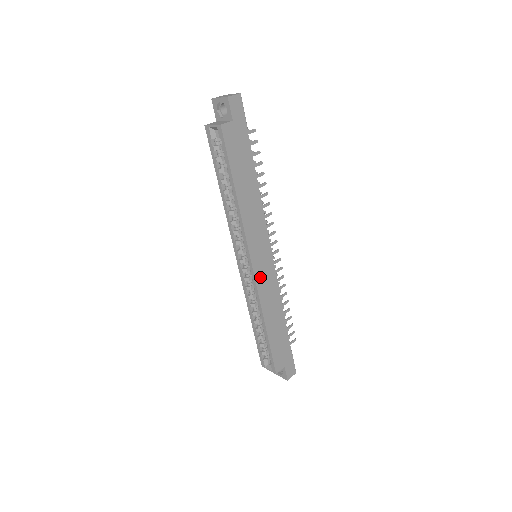
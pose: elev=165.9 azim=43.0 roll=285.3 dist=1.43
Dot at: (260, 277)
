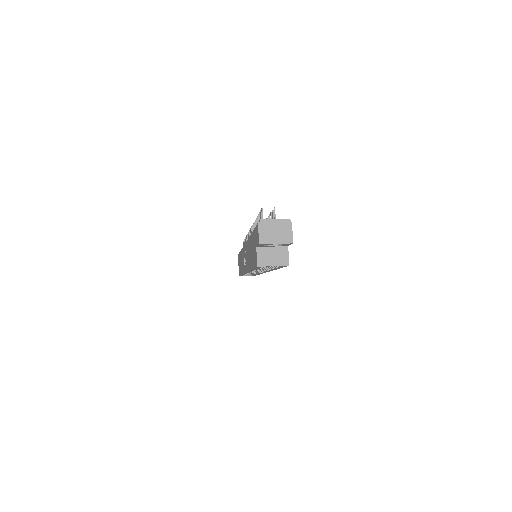
Dot at: occluded
